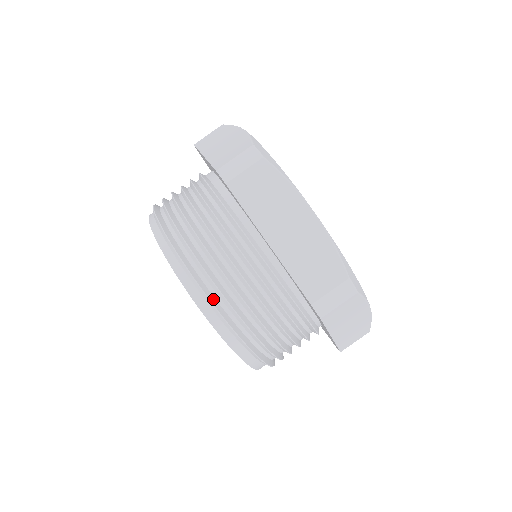
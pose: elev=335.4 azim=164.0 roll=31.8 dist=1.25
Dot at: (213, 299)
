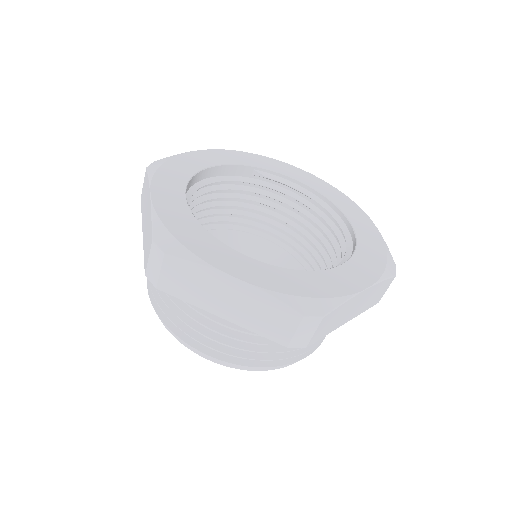
Dot at: (221, 356)
